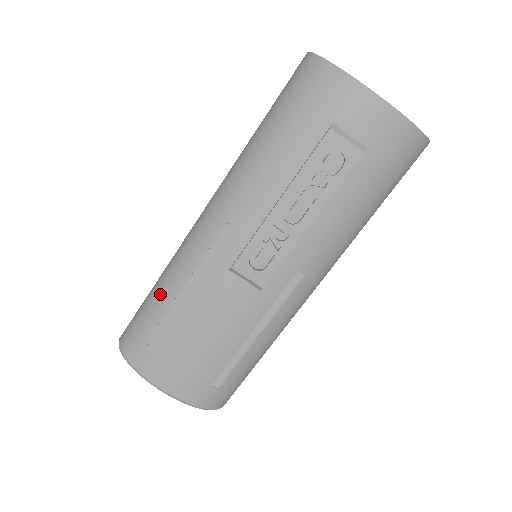
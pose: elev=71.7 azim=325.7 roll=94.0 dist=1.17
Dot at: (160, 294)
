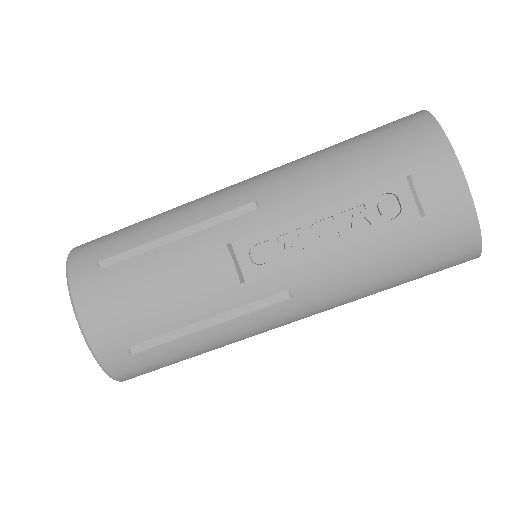
Dot at: (146, 227)
